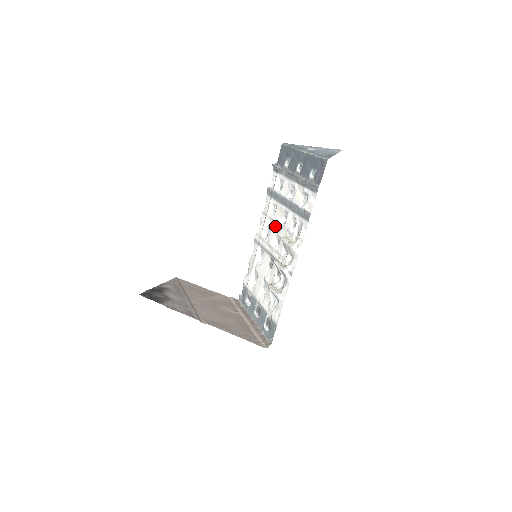
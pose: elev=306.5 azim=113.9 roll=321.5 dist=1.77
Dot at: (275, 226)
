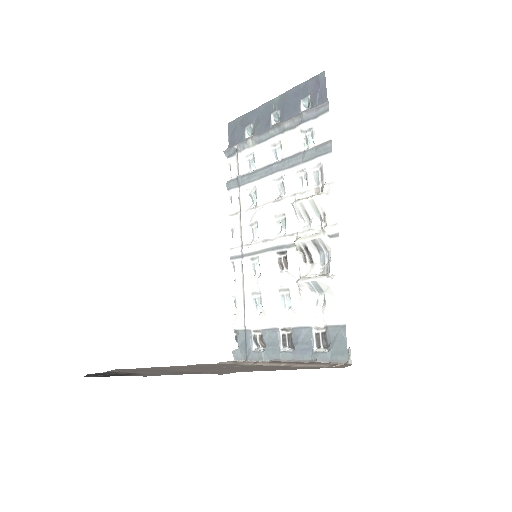
Dot at: (266, 209)
